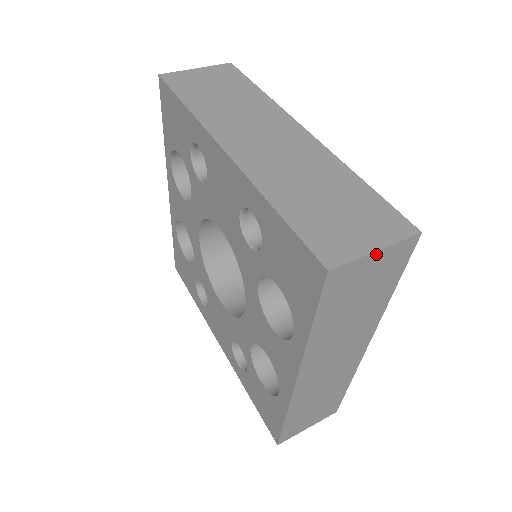
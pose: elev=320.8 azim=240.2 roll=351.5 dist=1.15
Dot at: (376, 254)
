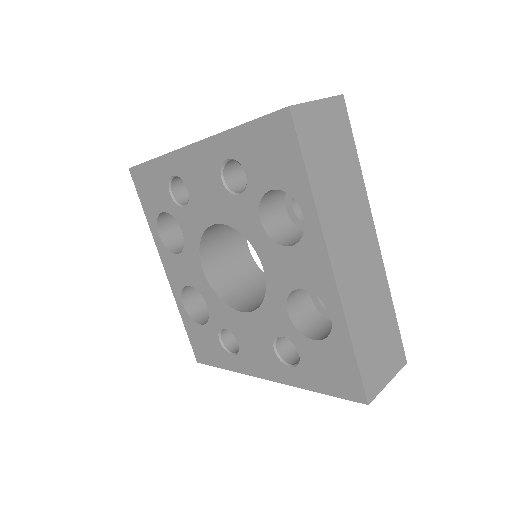
Dot at: (319, 104)
